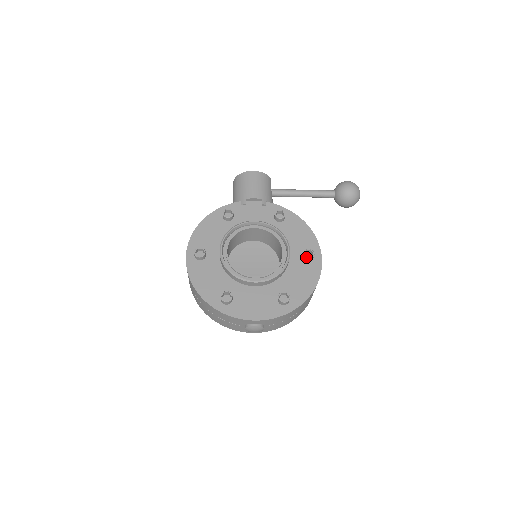
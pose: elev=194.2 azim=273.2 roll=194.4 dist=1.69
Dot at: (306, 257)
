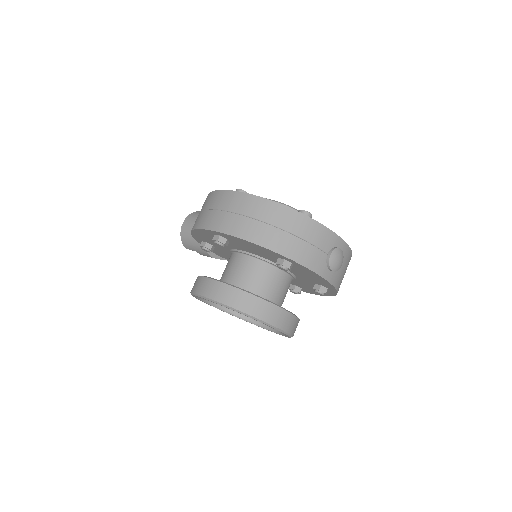
Dot at: occluded
